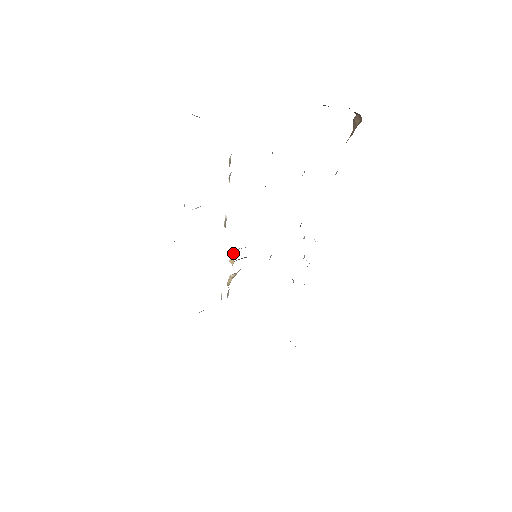
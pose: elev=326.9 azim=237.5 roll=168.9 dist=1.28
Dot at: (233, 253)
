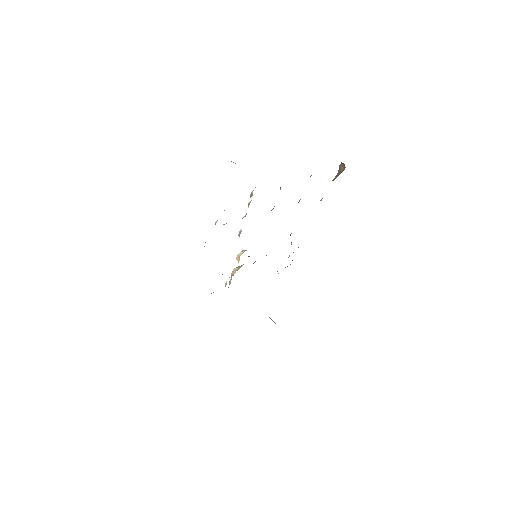
Dot at: (240, 253)
